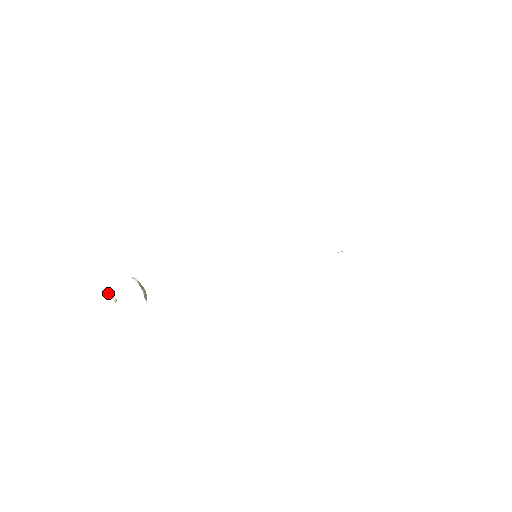
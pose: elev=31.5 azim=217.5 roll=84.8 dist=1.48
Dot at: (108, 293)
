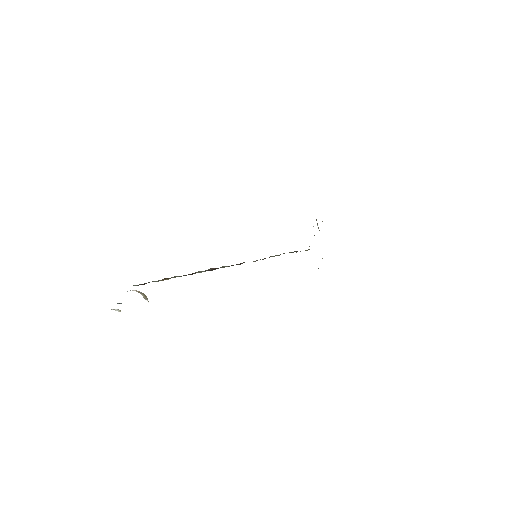
Dot at: (111, 309)
